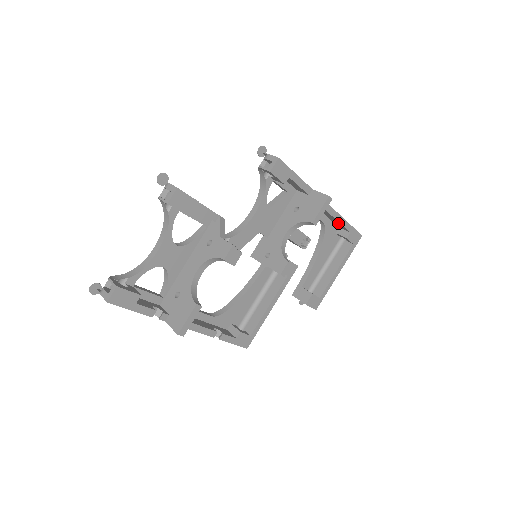
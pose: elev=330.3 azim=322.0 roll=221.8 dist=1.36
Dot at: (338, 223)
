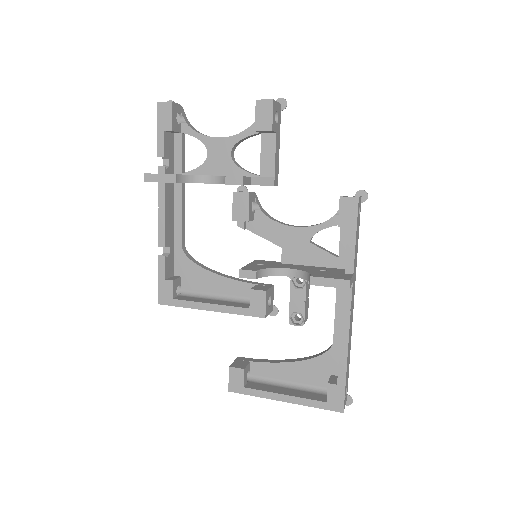
Dot at: (340, 357)
